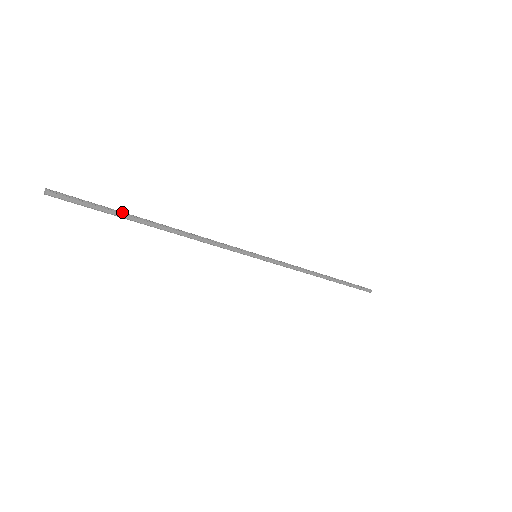
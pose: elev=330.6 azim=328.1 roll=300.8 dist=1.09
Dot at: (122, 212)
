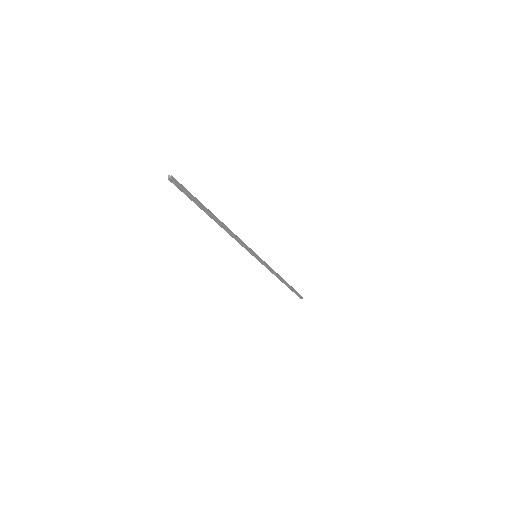
Dot at: (201, 204)
